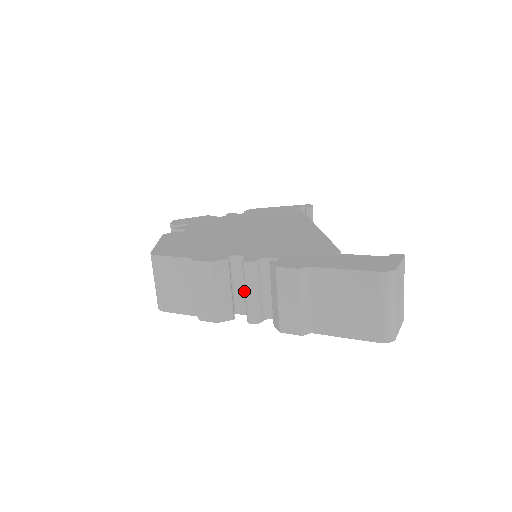
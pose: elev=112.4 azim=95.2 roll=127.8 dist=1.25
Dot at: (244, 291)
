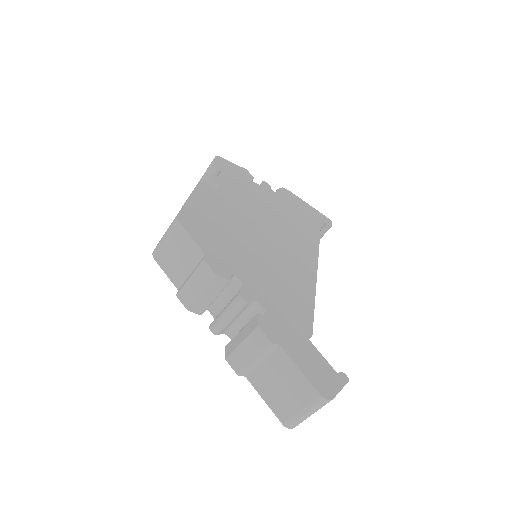
Dot at: (224, 303)
